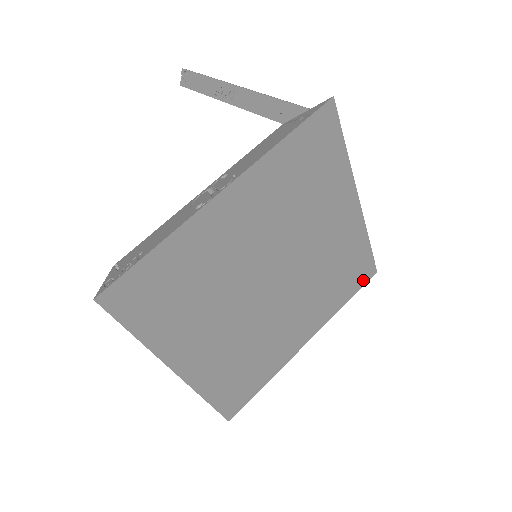
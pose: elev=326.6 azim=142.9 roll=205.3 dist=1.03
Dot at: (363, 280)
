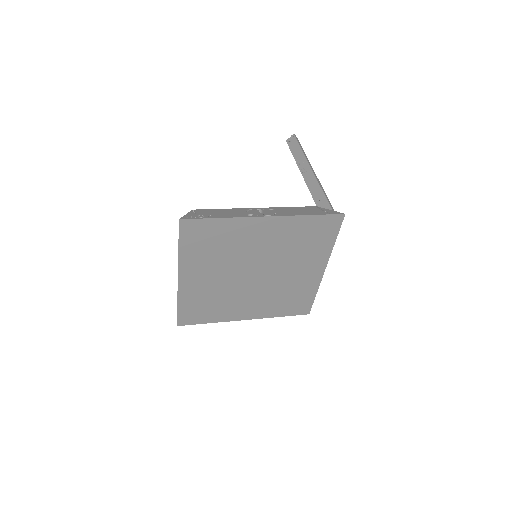
Dot at: (299, 312)
